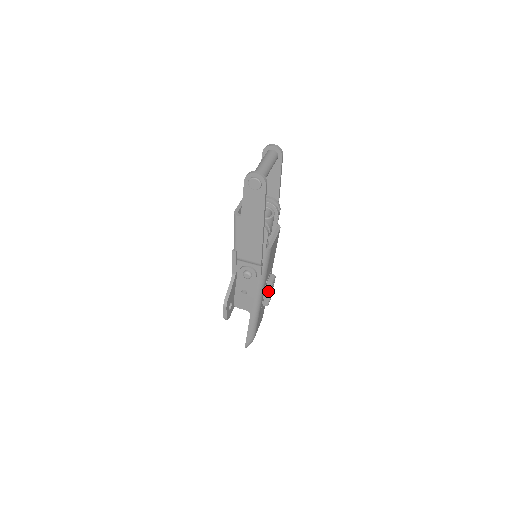
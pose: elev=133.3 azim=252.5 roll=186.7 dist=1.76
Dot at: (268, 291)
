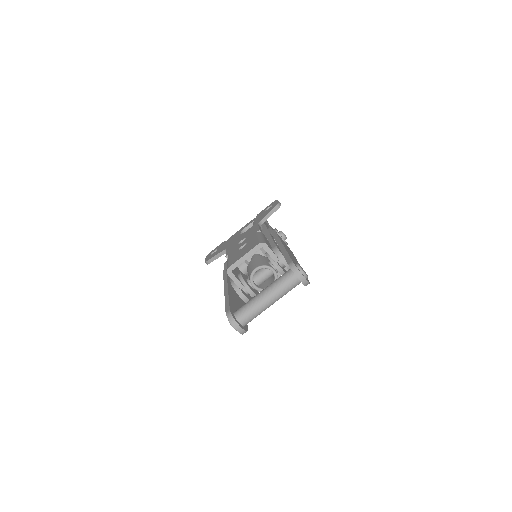
Dot at: occluded
